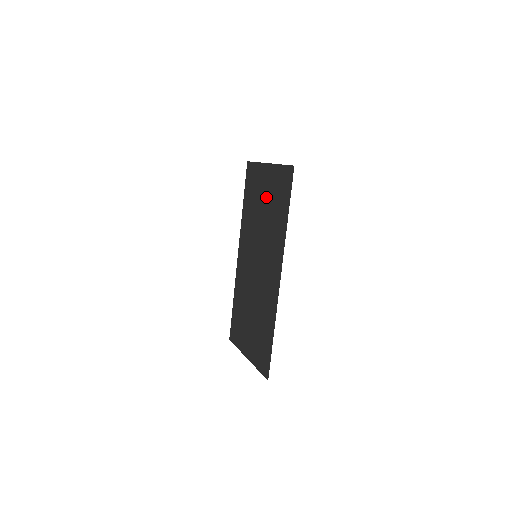
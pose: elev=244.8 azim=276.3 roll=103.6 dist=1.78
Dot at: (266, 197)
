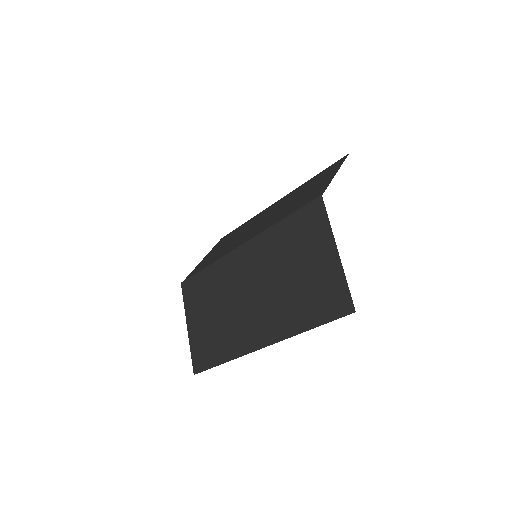
Dot at: (308, 270)
